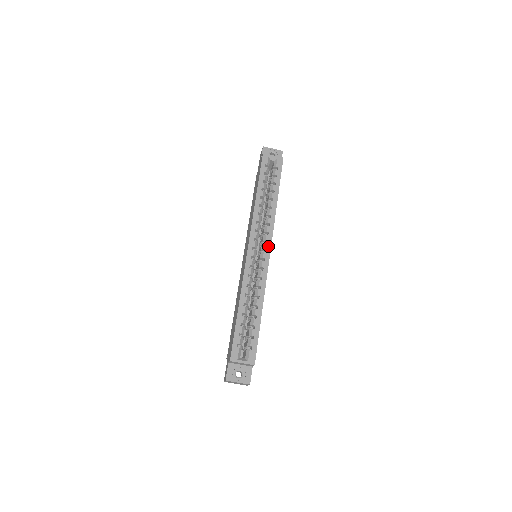
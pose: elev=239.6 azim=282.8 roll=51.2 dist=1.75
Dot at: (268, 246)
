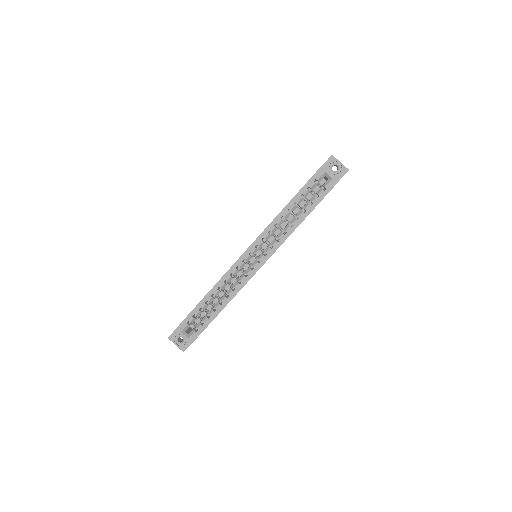
Dot at: (264, 259)
